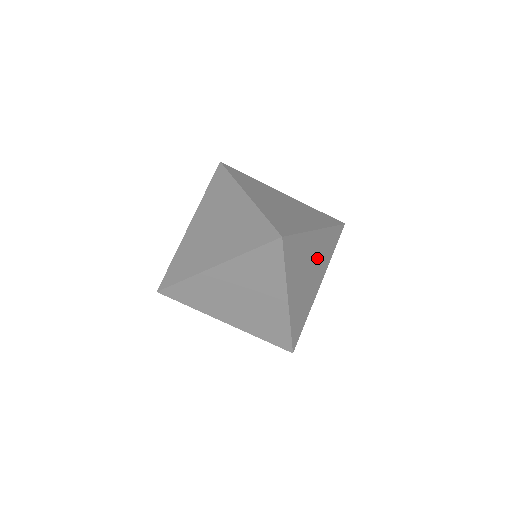
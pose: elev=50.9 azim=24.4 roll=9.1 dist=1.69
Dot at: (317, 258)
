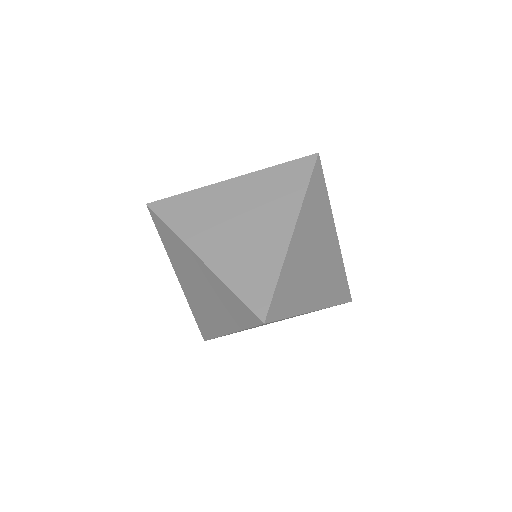
Dot at: occluded
